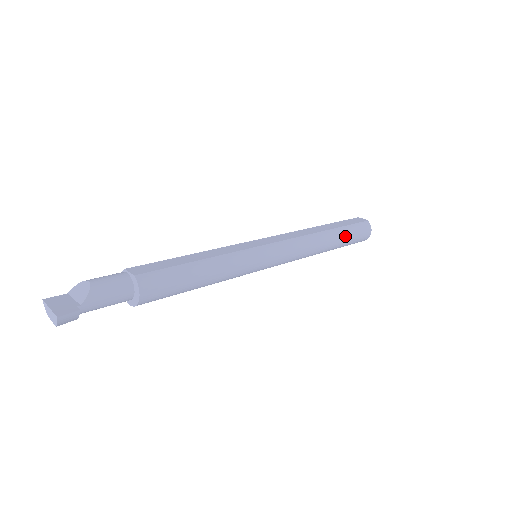
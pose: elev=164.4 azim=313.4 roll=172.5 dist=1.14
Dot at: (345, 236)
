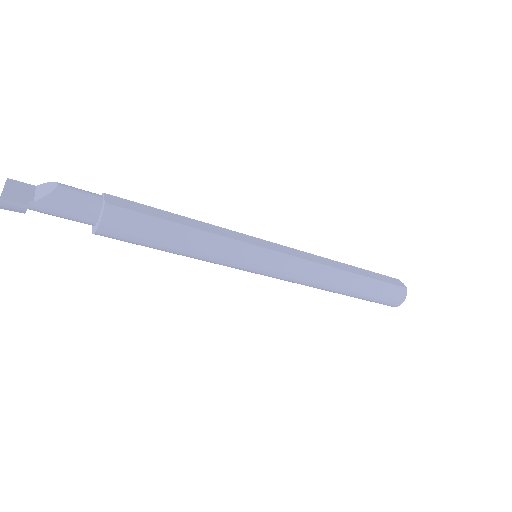
Dot at: (369, 289)
